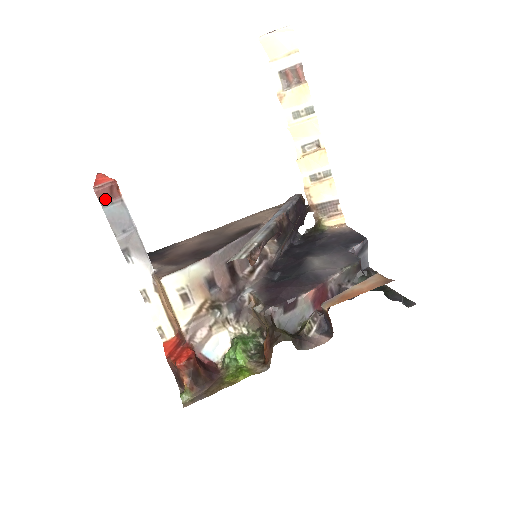
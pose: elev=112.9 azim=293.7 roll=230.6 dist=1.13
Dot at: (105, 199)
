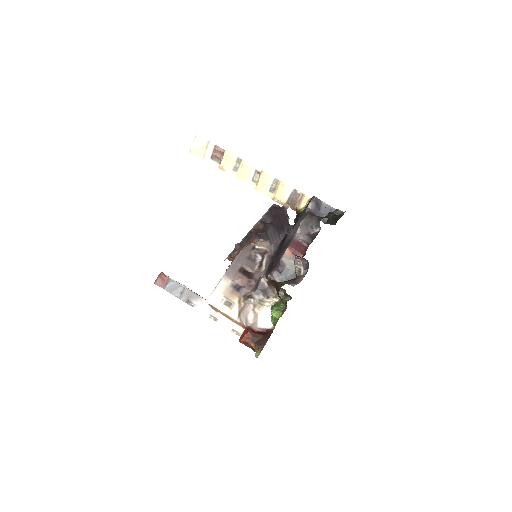
Dot at: (162, 284)
